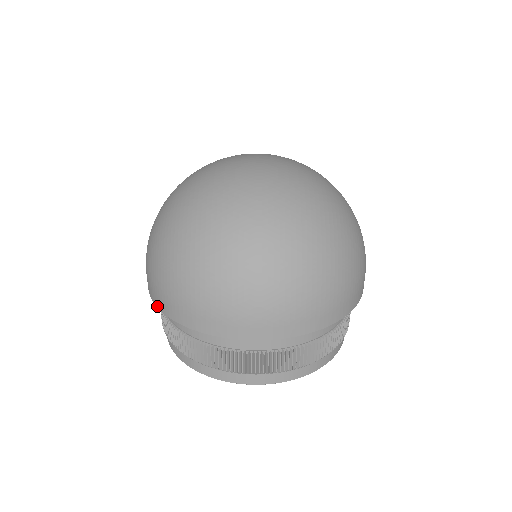
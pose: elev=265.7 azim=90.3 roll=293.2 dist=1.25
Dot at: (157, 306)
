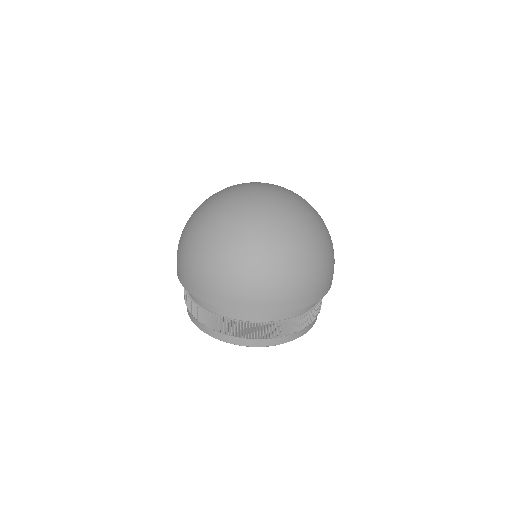
Dot at: occluded
